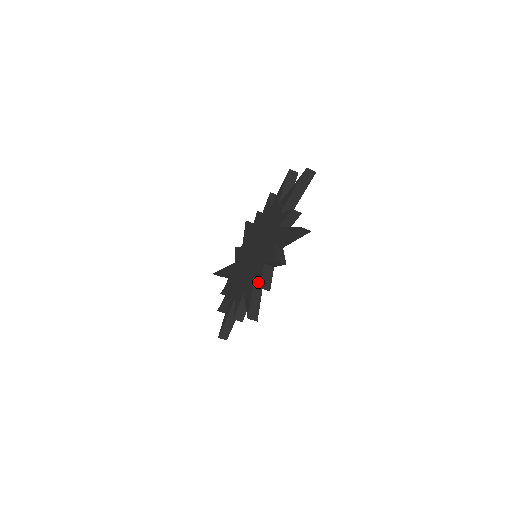
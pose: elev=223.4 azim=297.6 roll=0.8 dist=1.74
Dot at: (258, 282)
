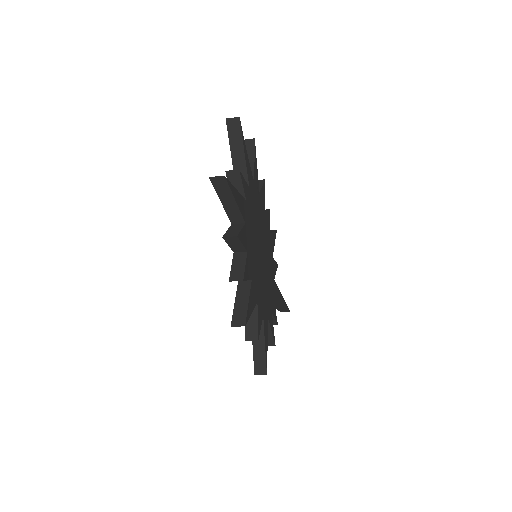
Dot at: occluded
